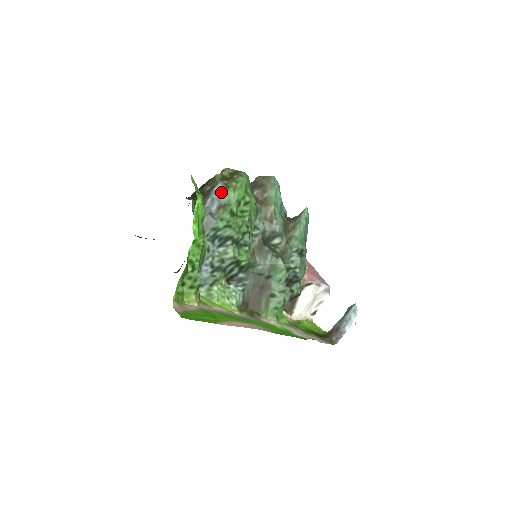
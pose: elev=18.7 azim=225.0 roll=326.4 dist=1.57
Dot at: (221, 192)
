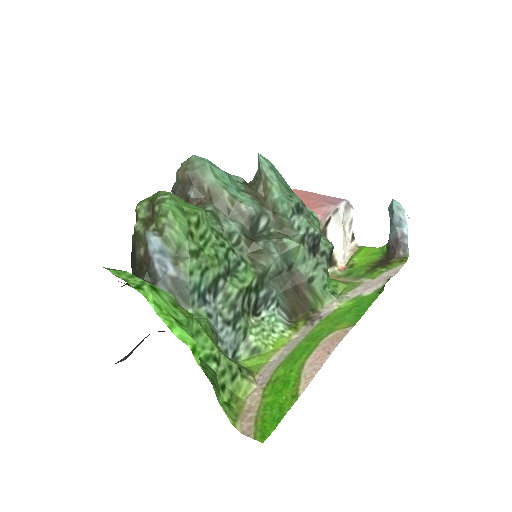
Dot at: (160, 244)
